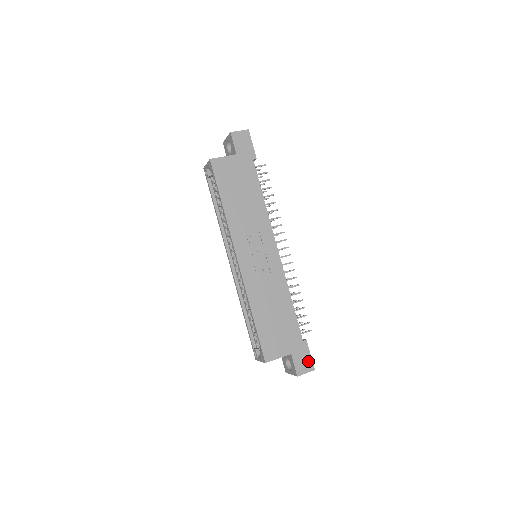
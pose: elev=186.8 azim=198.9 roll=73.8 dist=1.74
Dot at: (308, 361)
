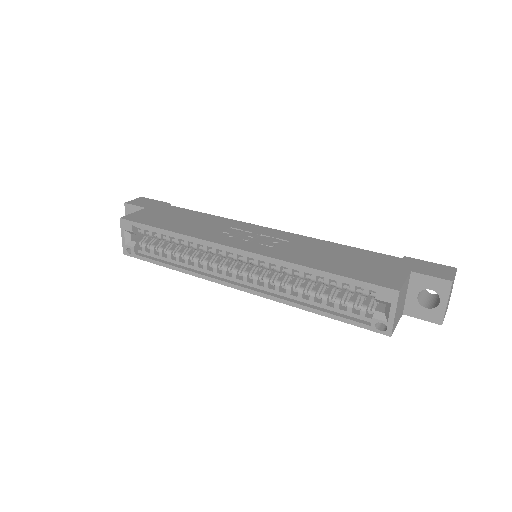
Dot at: (437, 267)
